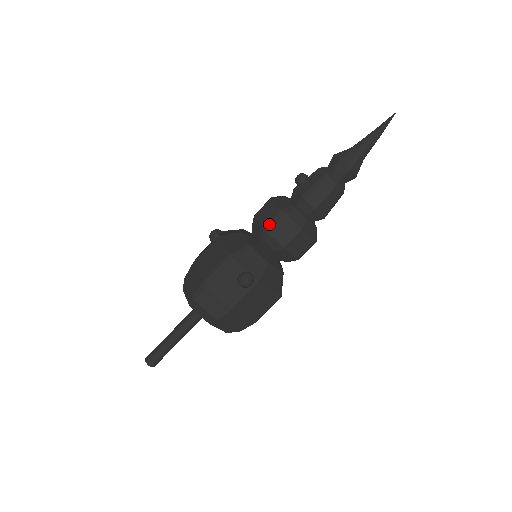
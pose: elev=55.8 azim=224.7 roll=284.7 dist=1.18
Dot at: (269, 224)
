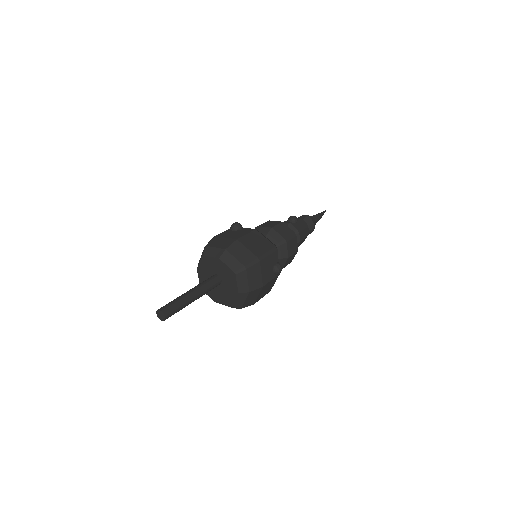
Dot at: (288, 238)
